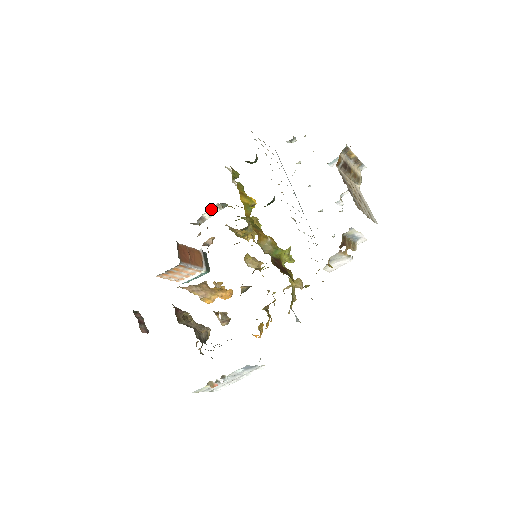
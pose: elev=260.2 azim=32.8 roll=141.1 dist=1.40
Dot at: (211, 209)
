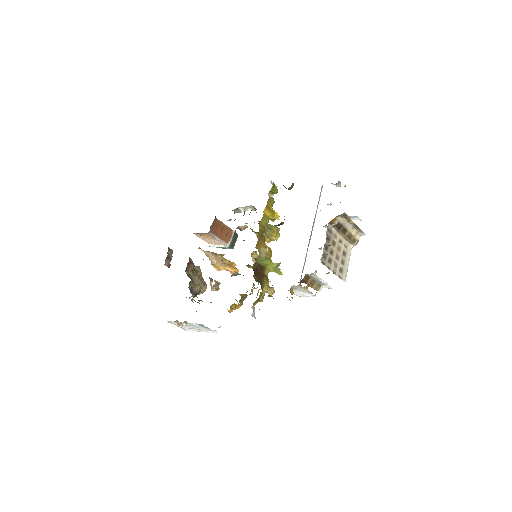
Dot at: (246, 207)
